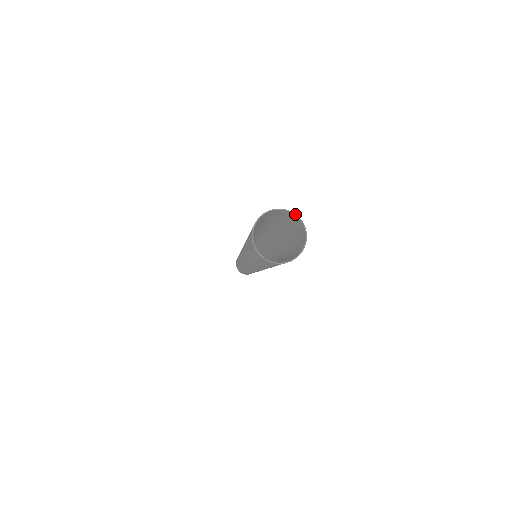
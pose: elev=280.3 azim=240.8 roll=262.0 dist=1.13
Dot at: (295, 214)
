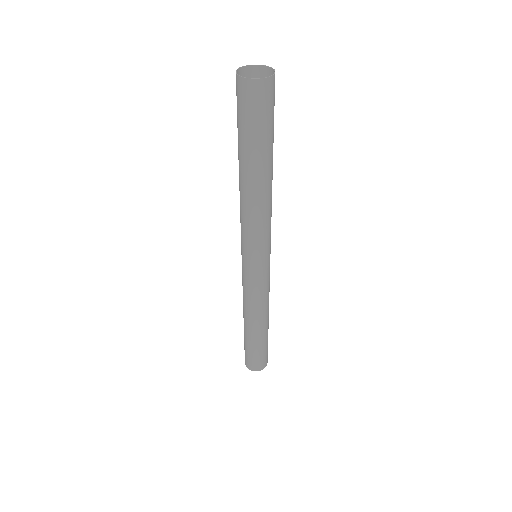
Dot at: occluded
